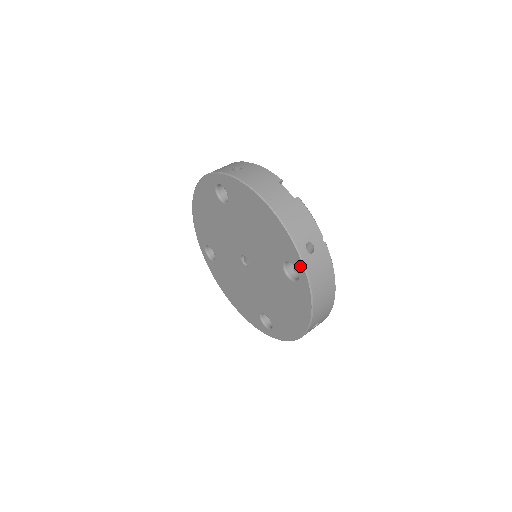
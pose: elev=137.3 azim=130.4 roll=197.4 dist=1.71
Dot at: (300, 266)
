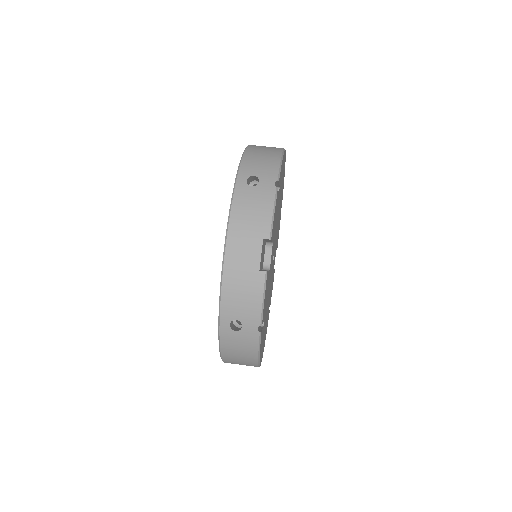
Dot at: occluded
